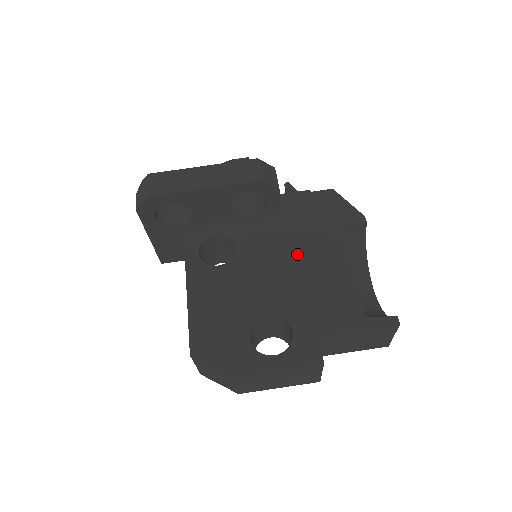
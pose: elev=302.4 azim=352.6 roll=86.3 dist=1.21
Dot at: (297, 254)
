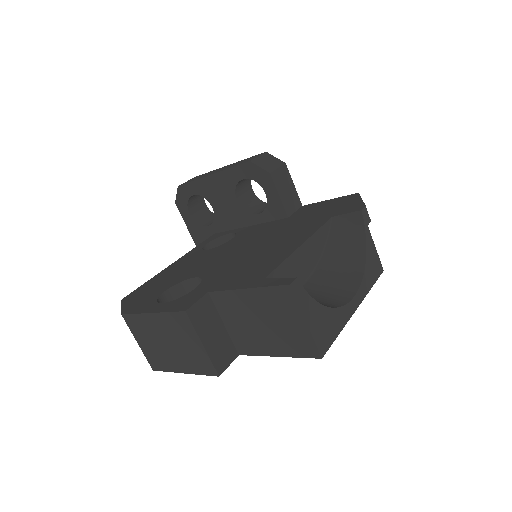
Dot at: (269, 238)
